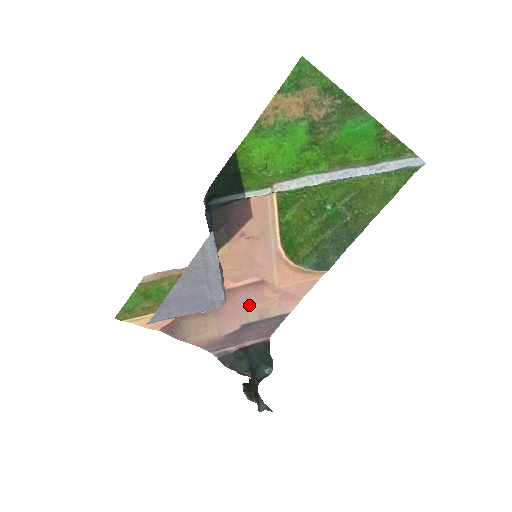
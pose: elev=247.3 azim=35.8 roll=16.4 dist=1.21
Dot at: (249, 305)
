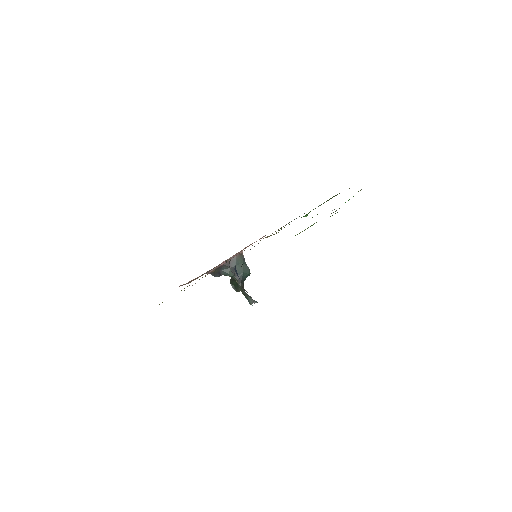
Dot at: occluded
